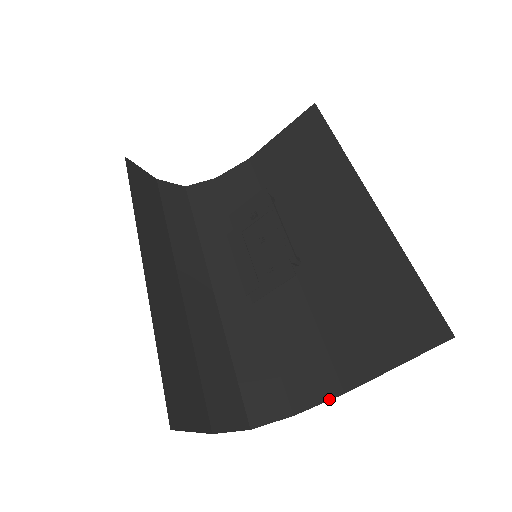
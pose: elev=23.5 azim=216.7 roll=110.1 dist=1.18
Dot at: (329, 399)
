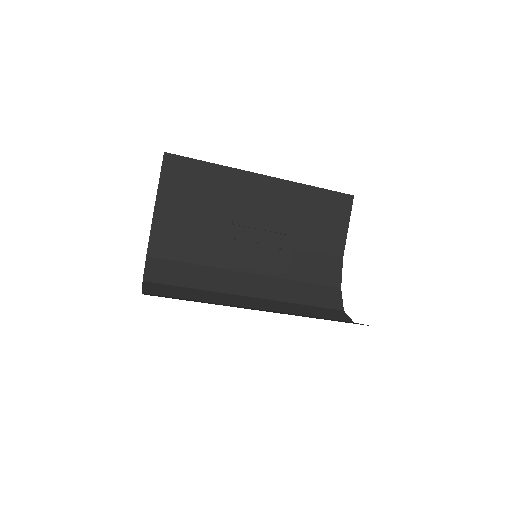
Dot at: (342, 266)
